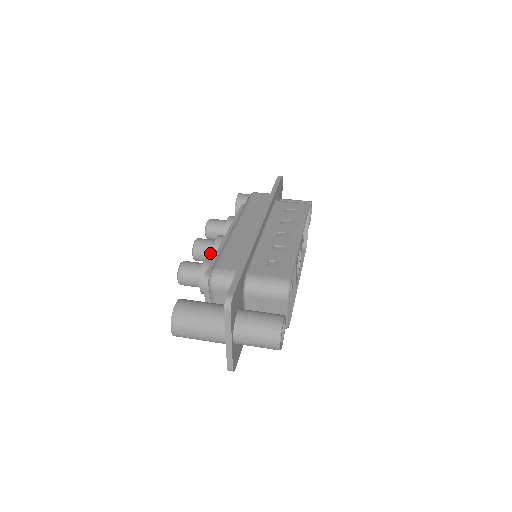
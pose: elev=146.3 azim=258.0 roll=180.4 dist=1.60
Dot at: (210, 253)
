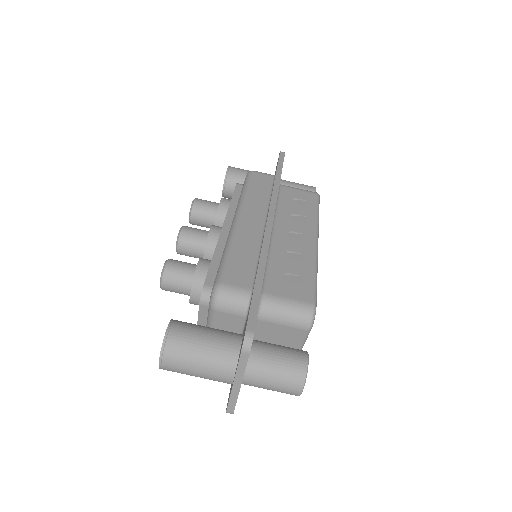
Dot at: (200, 248)
